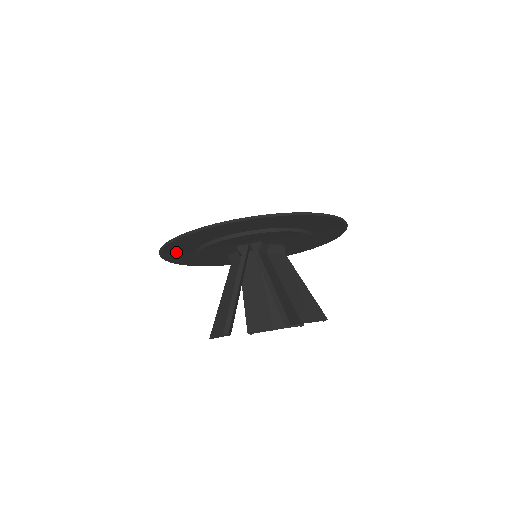
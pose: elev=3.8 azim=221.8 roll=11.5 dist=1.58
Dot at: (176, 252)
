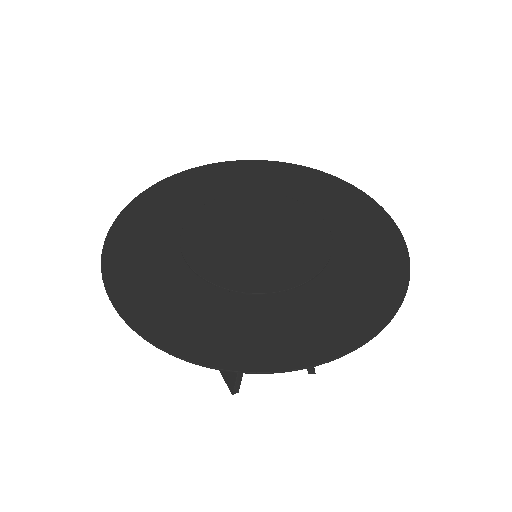
Dot at: (148, 304)
